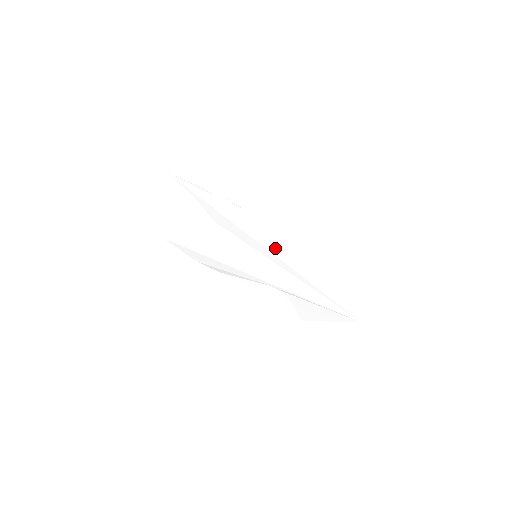
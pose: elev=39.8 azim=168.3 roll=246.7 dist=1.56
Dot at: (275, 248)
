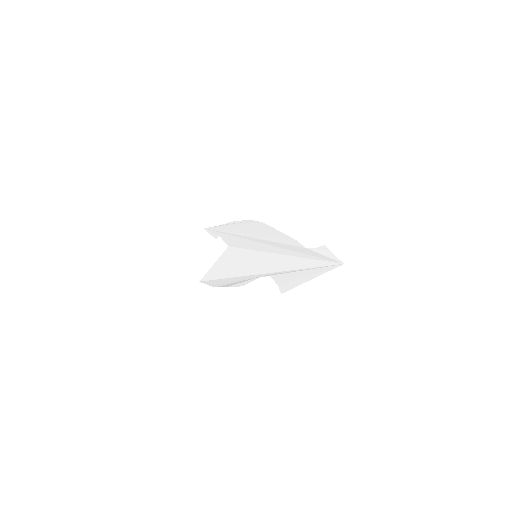
Dot at: (269, 240)
